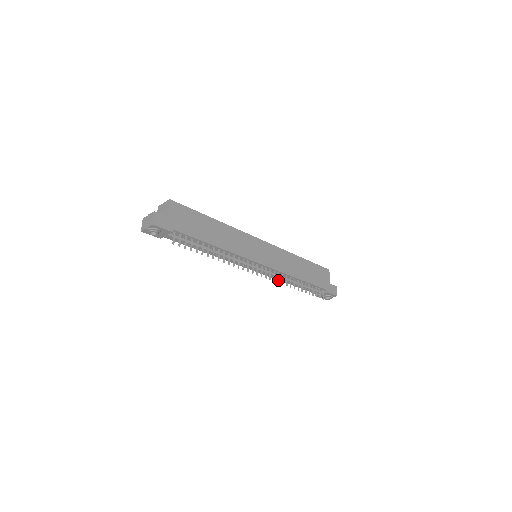
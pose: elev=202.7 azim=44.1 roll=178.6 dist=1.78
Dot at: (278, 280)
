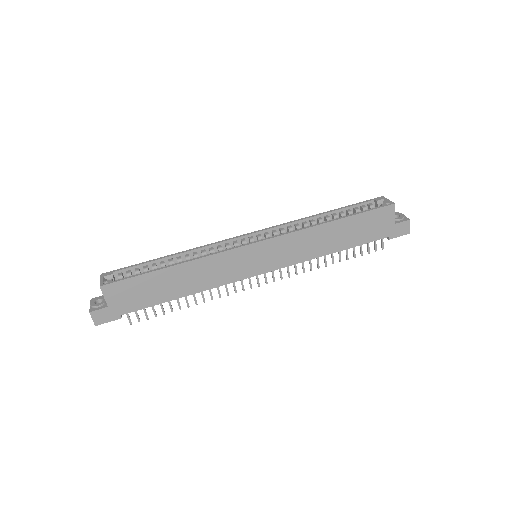
Dot at: (295, 272)
